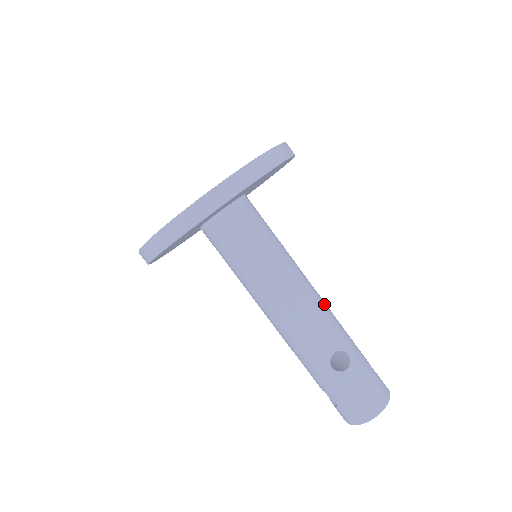
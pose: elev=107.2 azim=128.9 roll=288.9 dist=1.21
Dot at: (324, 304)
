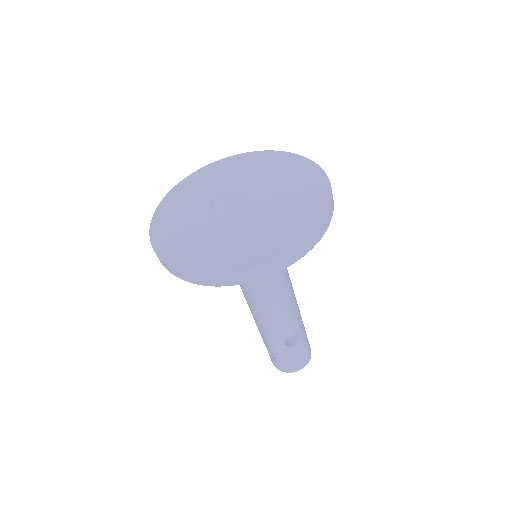
Dot at: (295, 298)
